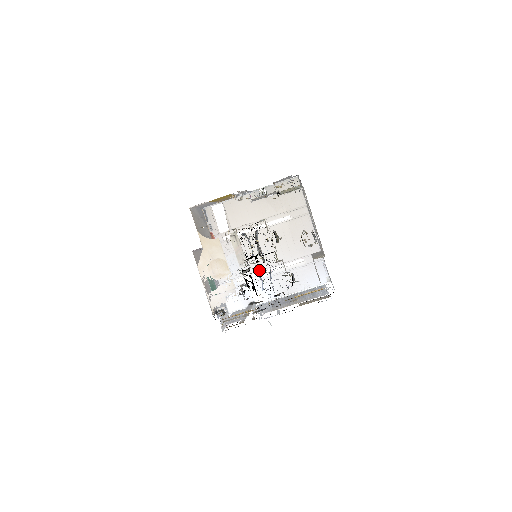
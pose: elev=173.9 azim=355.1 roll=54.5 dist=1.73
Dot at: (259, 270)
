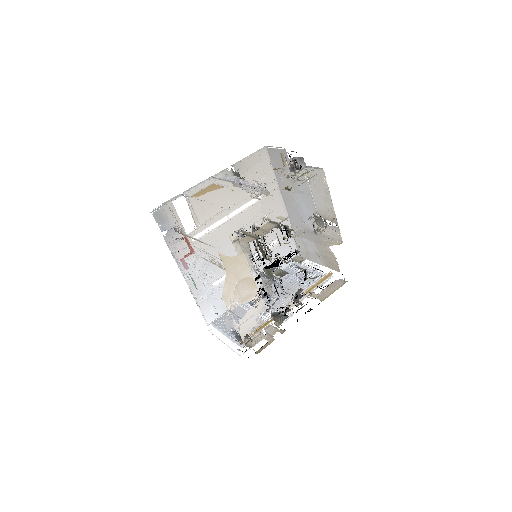
Dot at: occluded
